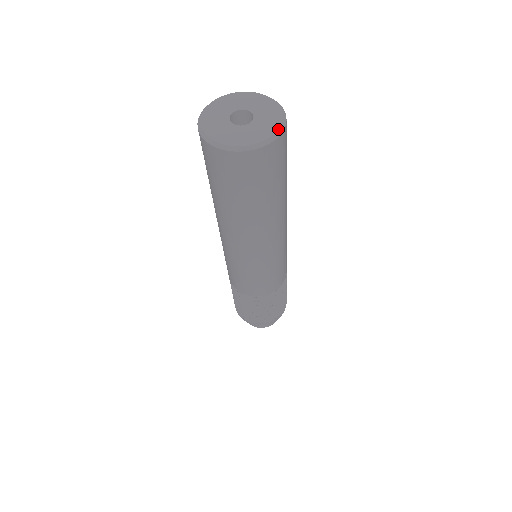
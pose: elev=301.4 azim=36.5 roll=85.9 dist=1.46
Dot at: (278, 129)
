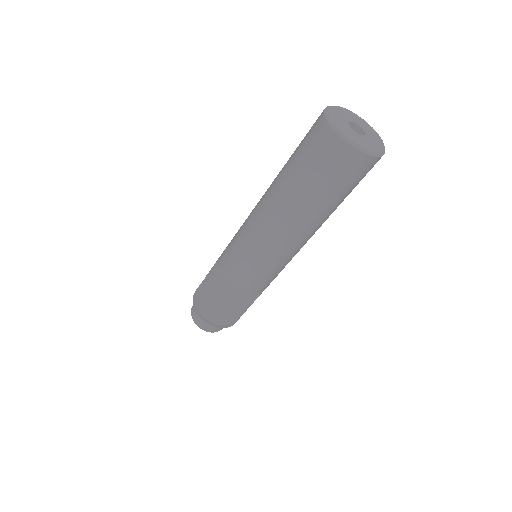
Dot at: (381, 152)
